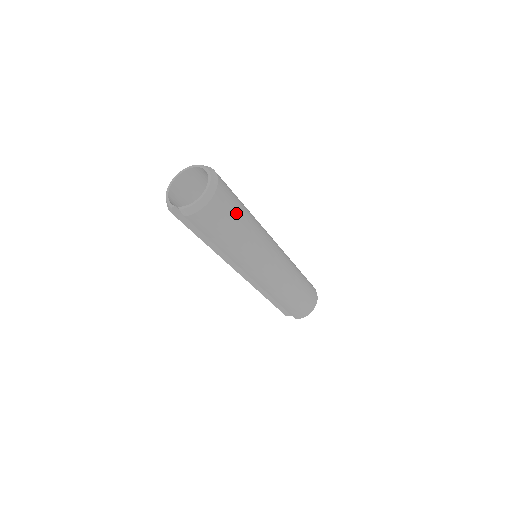
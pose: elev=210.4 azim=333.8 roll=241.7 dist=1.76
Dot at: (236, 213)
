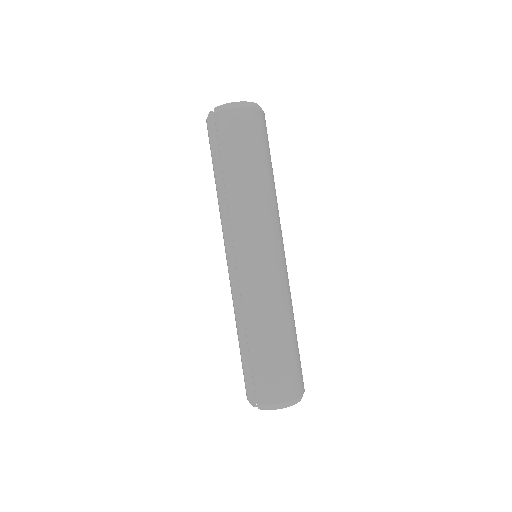
Dot at: (260, 149)
